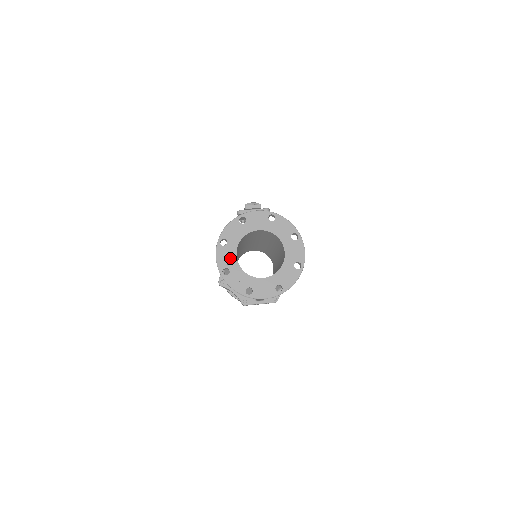
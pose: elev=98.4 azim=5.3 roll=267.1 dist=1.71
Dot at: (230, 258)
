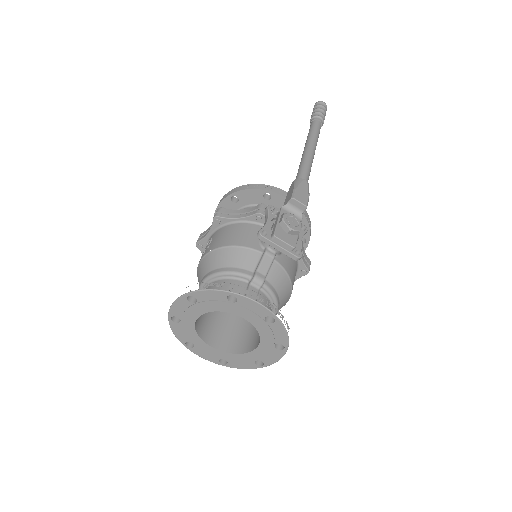
Dot at: (189, 315)
